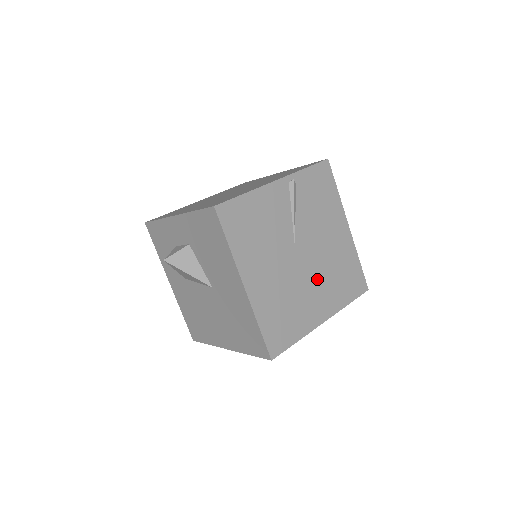
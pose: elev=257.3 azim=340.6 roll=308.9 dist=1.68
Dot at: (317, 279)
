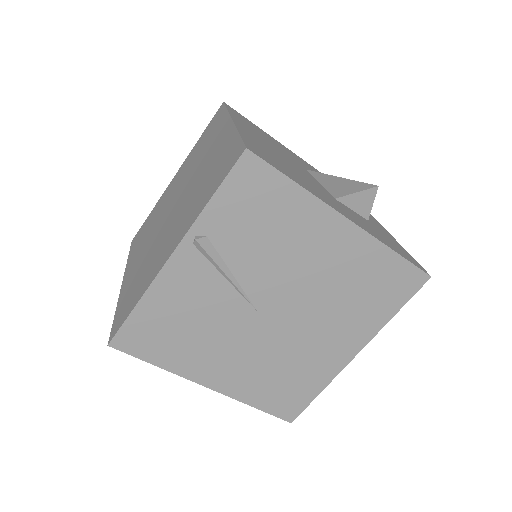
Dot at: (318, 321)
